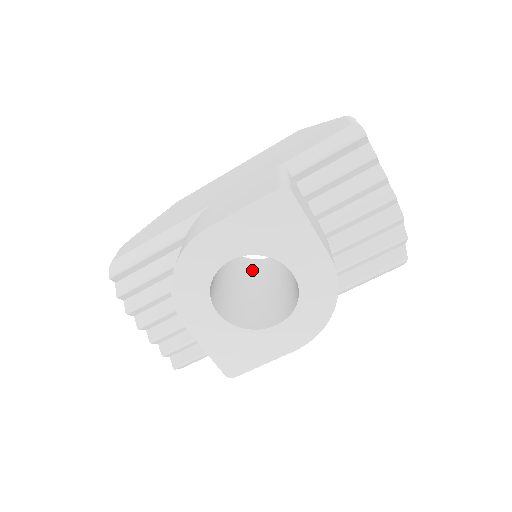
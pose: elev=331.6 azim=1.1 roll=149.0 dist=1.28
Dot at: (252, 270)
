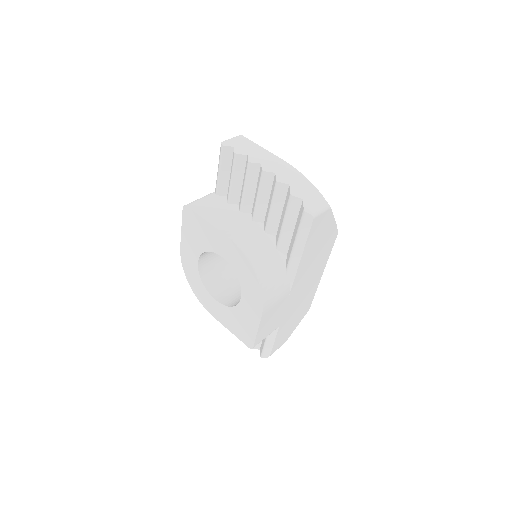
Dot at: occluded
